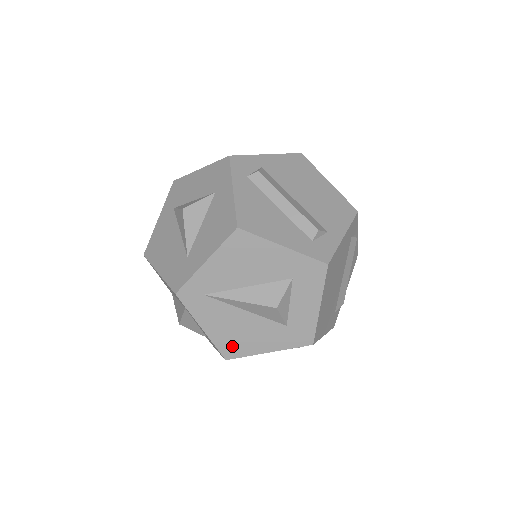
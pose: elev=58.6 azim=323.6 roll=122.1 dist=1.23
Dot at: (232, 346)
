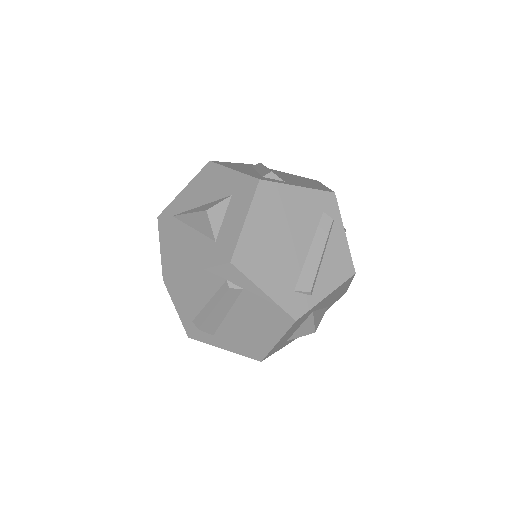
Dot at: (172, 264)
